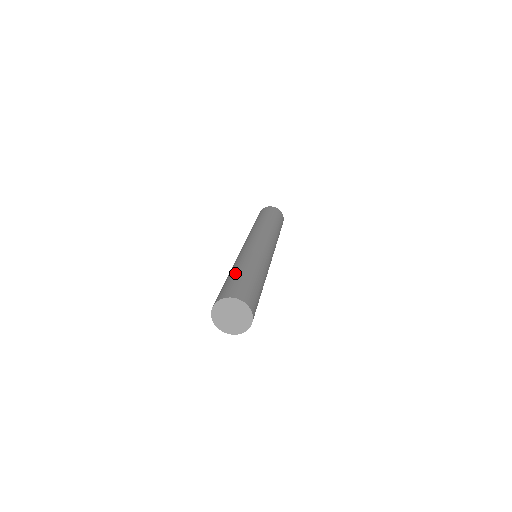
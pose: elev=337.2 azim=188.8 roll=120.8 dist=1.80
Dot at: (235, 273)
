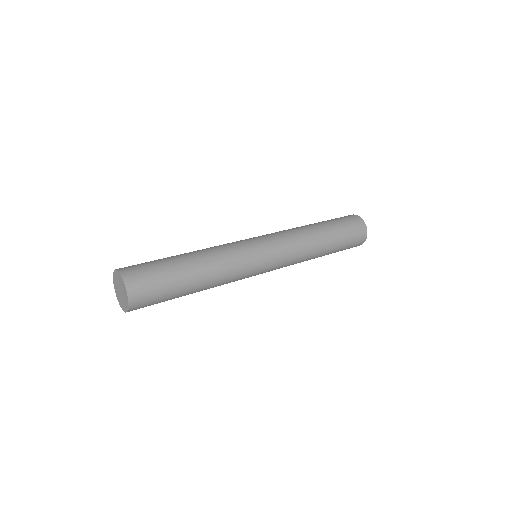
Dot at: occluded
